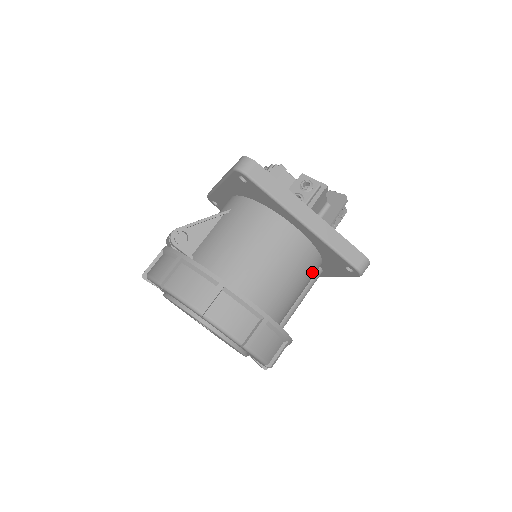
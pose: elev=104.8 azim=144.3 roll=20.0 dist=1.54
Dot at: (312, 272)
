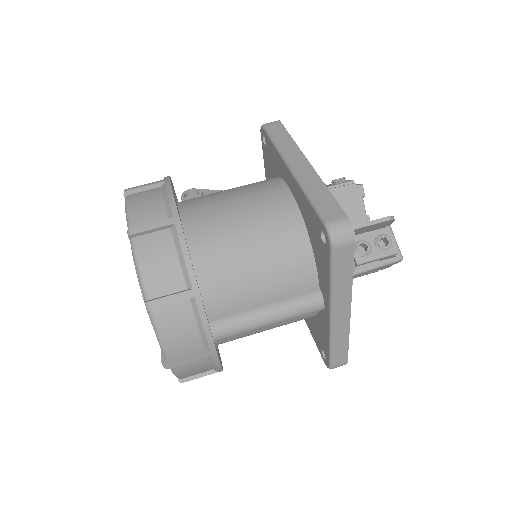
Dot at: (290, 259)
